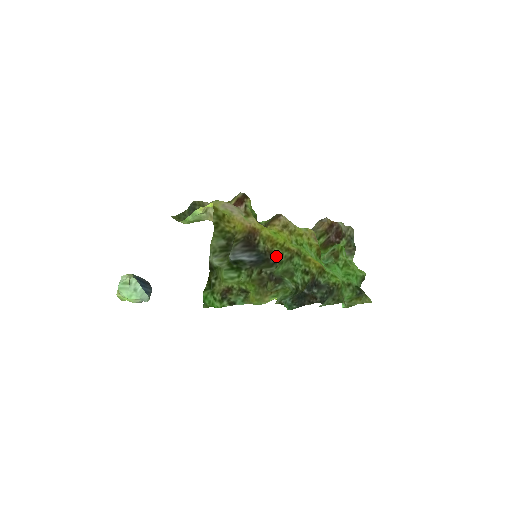
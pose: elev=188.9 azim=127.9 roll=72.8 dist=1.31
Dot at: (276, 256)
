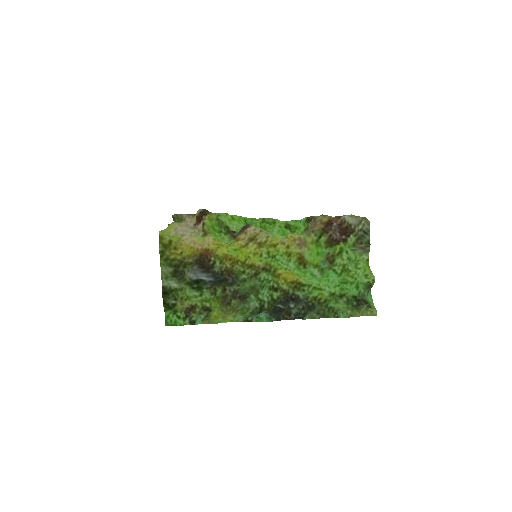
Dot at: (236, 275)
